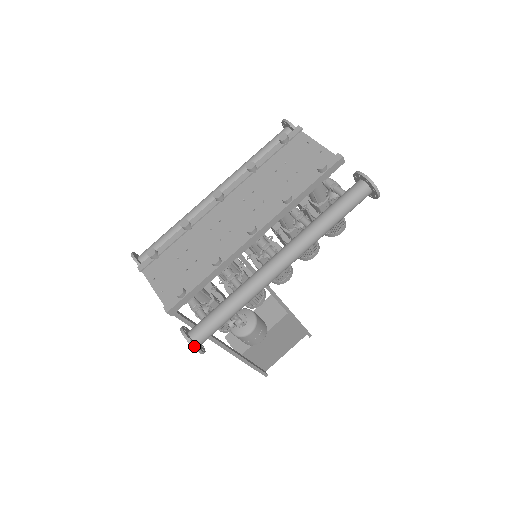
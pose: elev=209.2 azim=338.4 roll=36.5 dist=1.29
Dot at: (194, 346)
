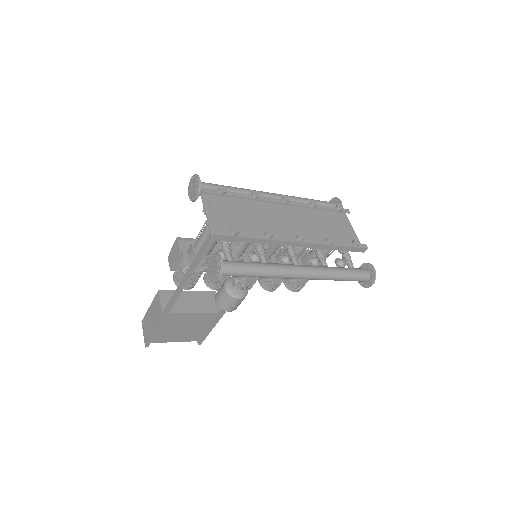
Dot at: (222, 272)
